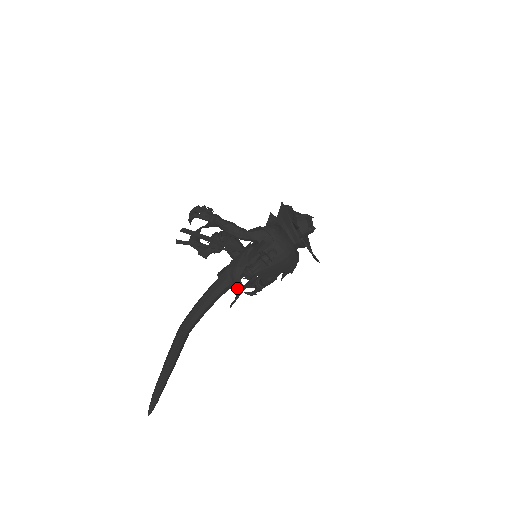
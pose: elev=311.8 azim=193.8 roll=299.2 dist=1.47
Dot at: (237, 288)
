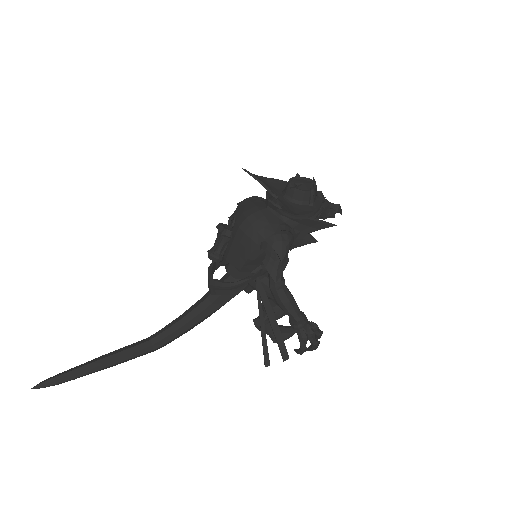
Dot at: (210, 286)
